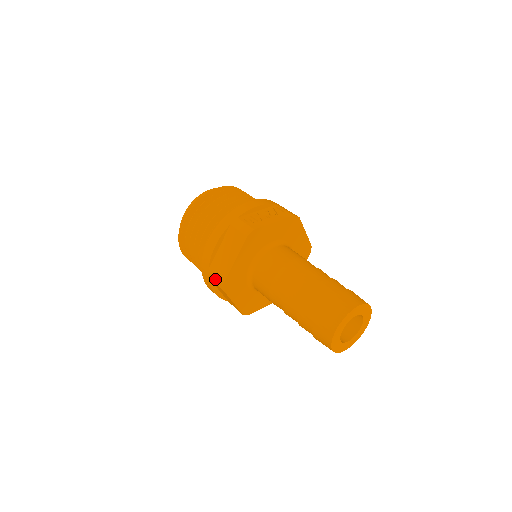
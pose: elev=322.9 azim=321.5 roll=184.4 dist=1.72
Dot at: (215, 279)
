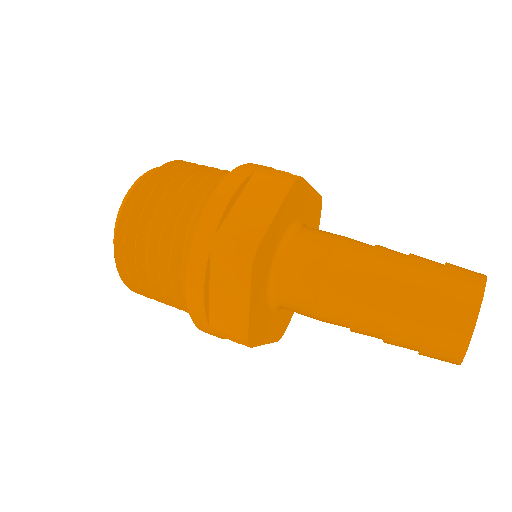
Dot at: (231, 248)
